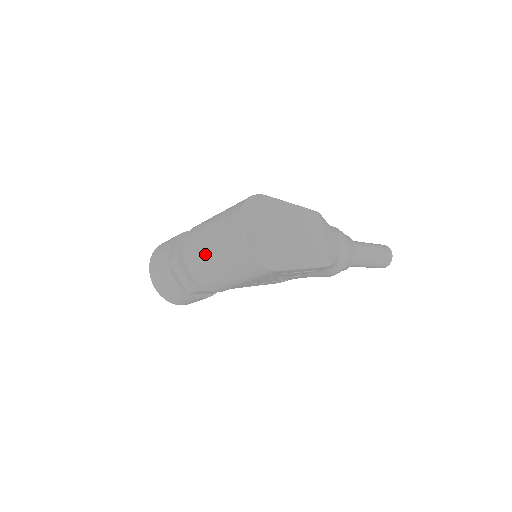
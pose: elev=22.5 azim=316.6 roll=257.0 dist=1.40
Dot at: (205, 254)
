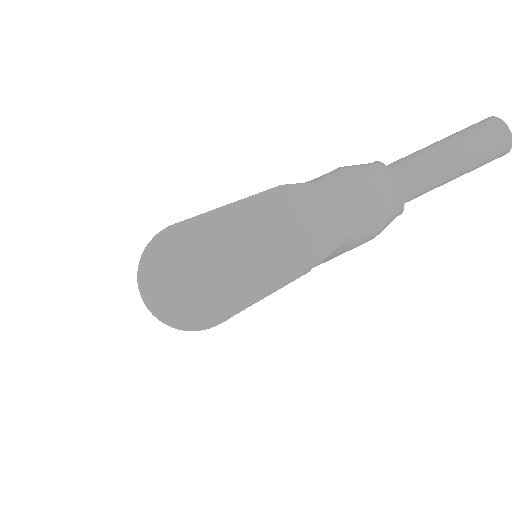
Dot at: occluded
